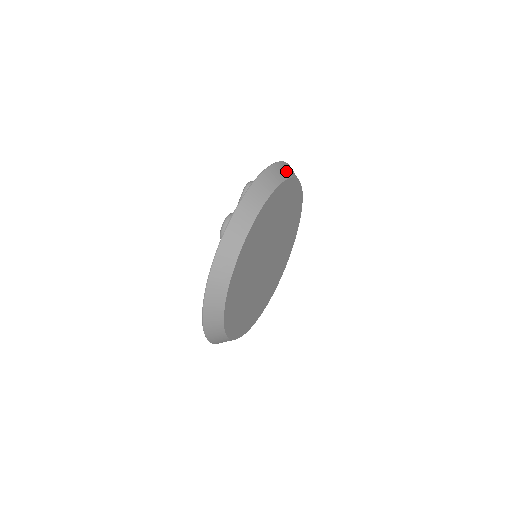
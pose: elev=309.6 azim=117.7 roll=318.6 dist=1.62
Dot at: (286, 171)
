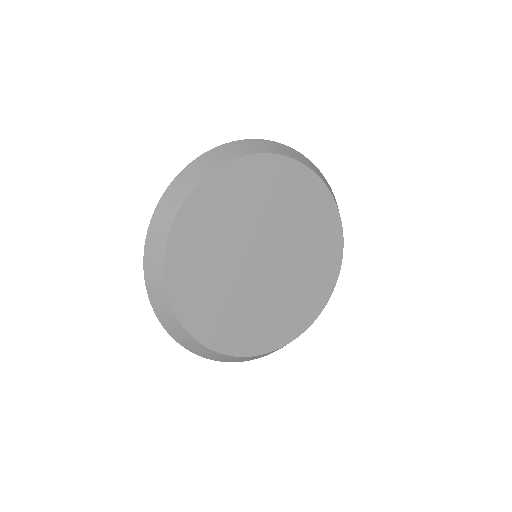
Dot at: (329, 187)
